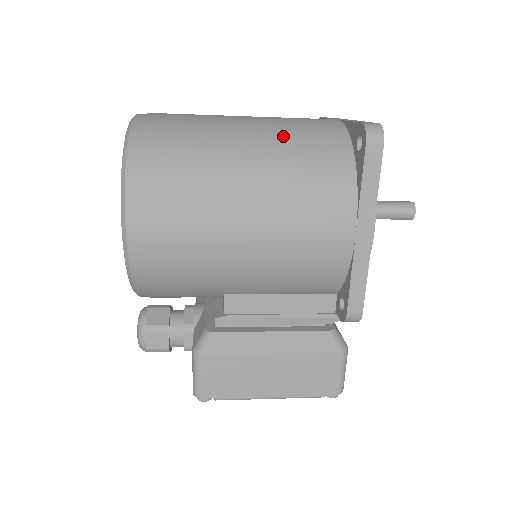
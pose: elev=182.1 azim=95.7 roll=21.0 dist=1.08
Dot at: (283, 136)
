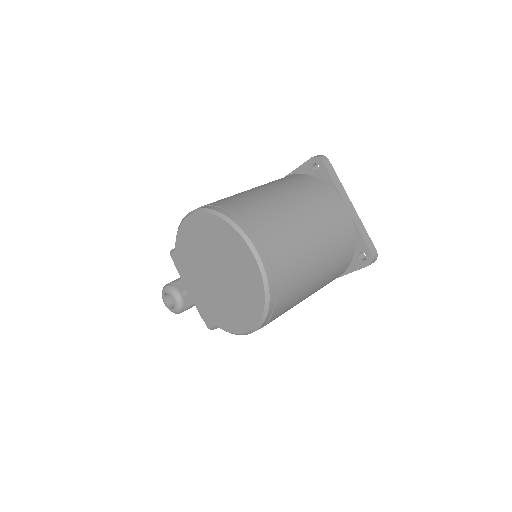
Dot at: (332, 255)
